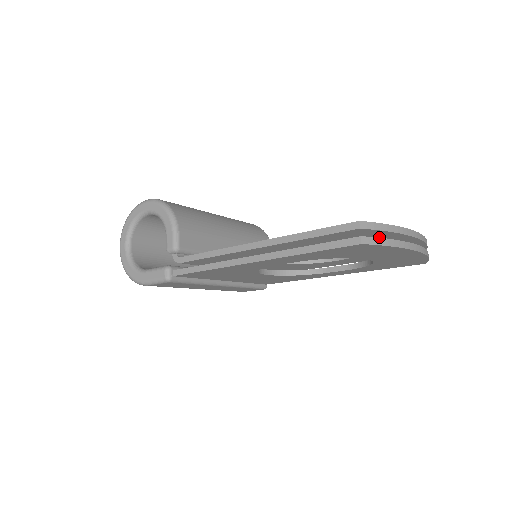
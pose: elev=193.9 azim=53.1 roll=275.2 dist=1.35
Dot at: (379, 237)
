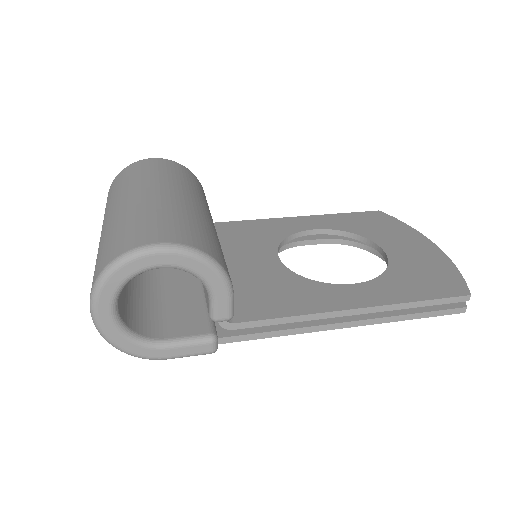
Dot at: occluded
